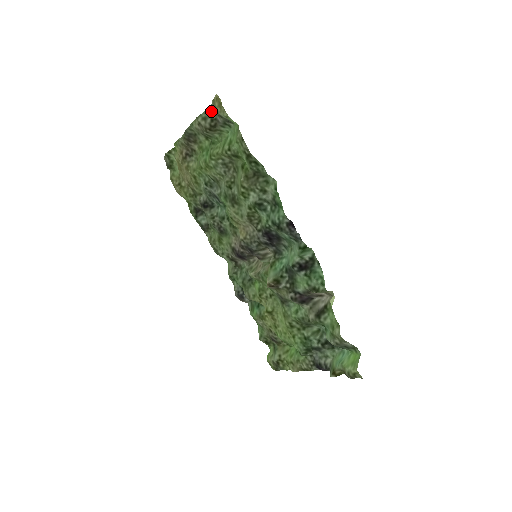
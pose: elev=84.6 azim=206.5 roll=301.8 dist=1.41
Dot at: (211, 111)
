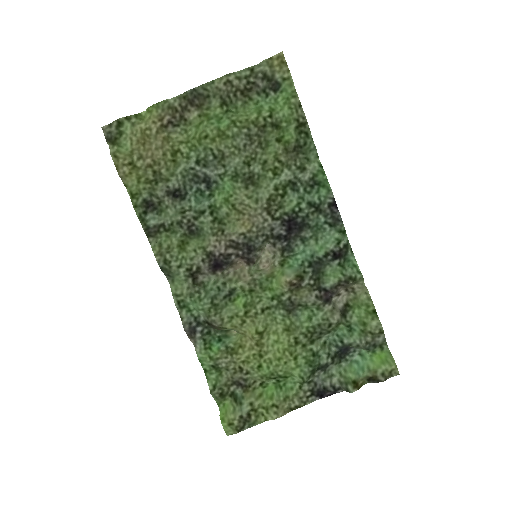
Dot at: (251, 72)
